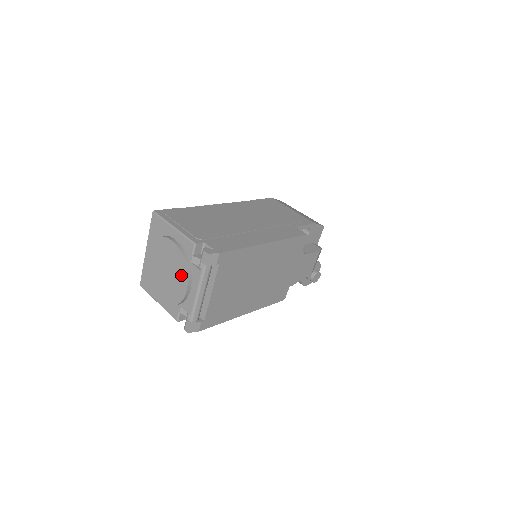
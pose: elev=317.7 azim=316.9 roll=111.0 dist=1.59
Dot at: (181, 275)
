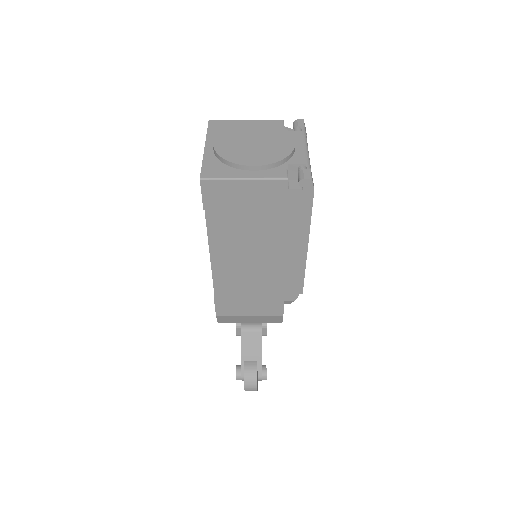
Dot at: (281, 135)
